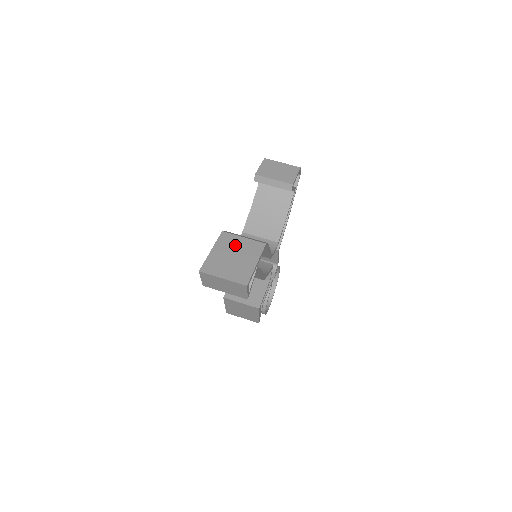
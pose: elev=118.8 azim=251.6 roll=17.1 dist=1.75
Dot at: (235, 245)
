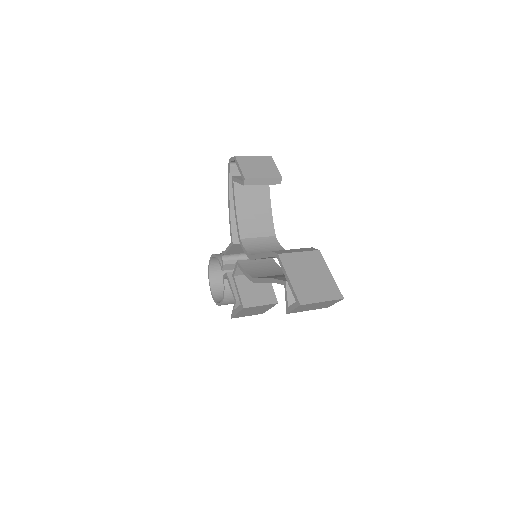
Dot at: (300, 263)
